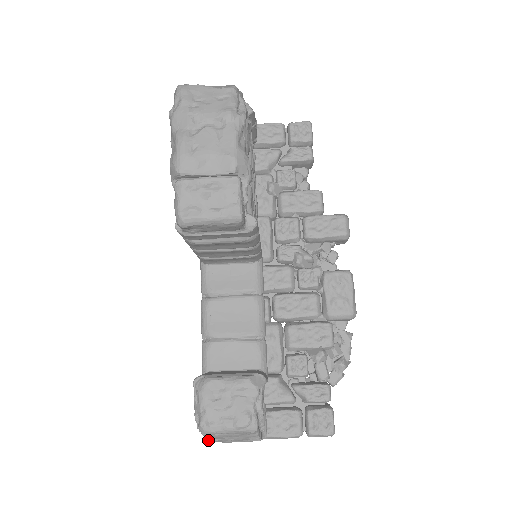
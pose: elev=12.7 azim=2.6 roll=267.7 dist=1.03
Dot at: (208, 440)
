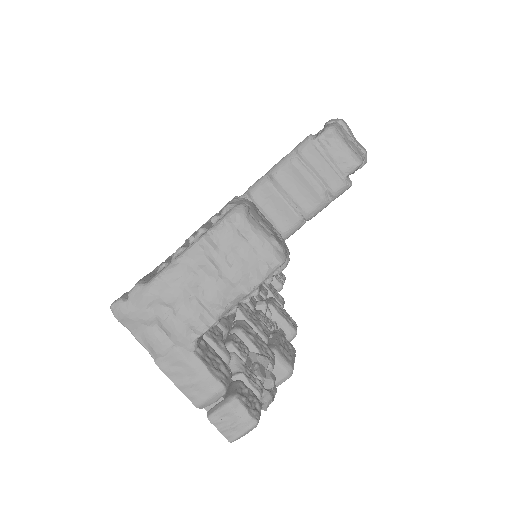
Dot at: (207, 239)
